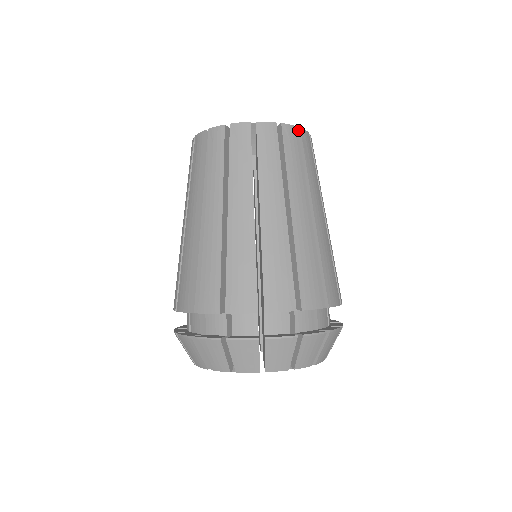
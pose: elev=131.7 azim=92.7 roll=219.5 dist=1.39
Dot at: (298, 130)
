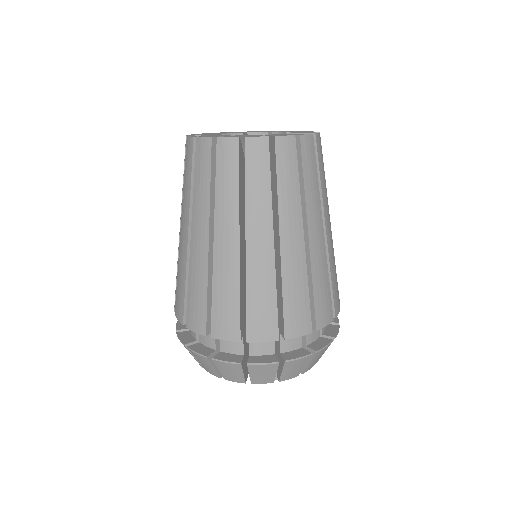
Dot at: (297, 137)
